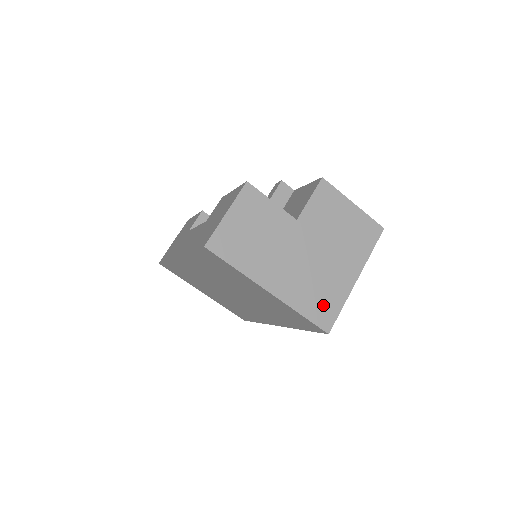
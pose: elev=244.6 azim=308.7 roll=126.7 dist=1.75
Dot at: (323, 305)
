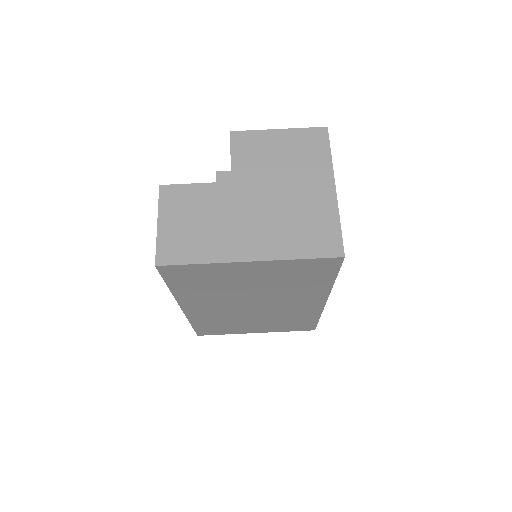
Dot at: (317, 235)
